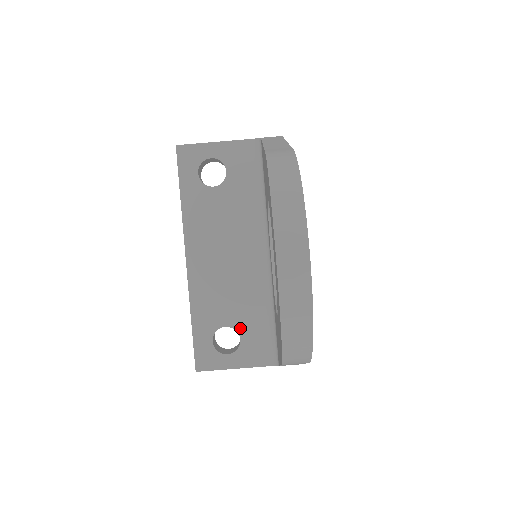
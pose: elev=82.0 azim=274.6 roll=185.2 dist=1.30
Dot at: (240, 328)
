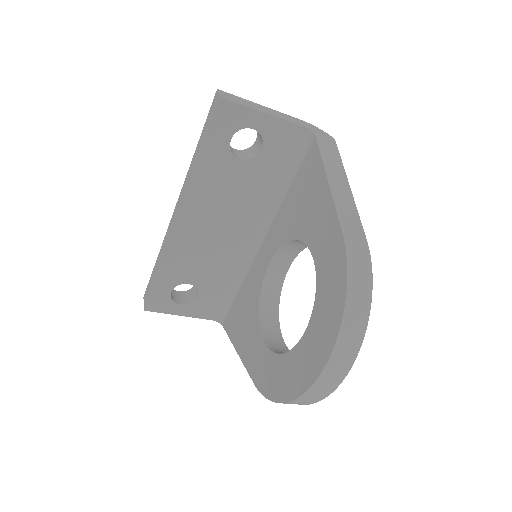
Dot at: (202, 288)
